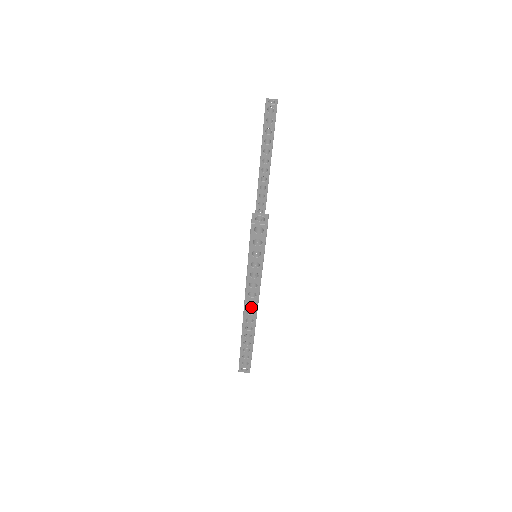
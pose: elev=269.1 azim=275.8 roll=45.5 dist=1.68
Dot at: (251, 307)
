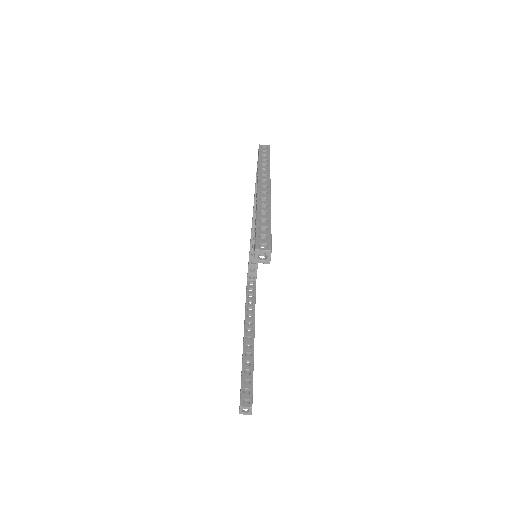
Dot at: occluded
